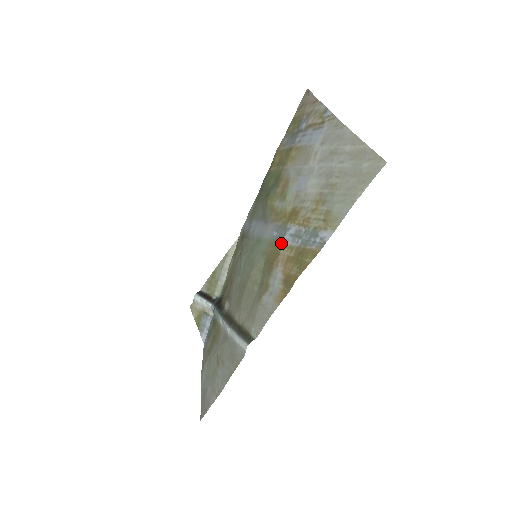
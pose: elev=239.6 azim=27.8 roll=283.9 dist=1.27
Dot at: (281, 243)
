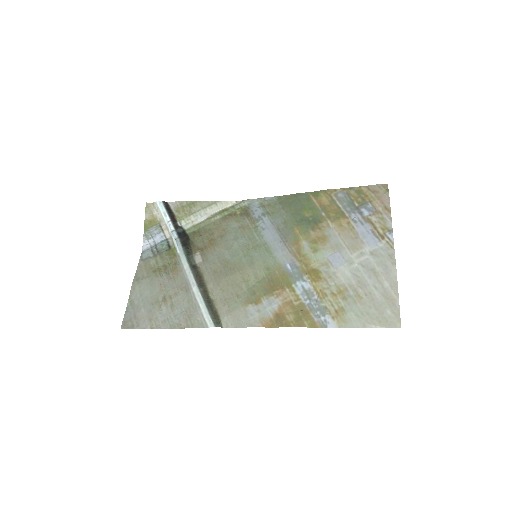
Dot at: (291, 283)
